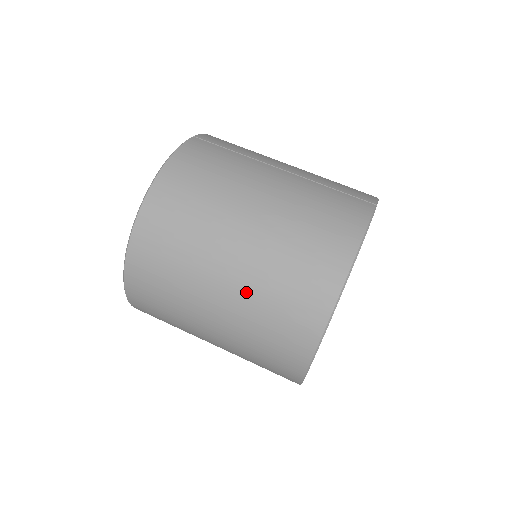
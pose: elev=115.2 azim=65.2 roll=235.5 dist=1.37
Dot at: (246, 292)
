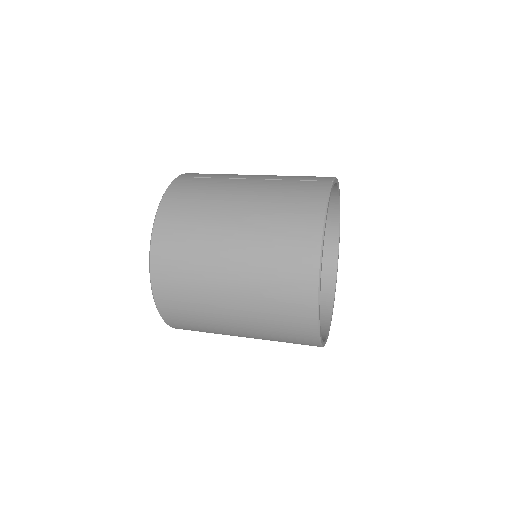
Dot at: (249, 278)
